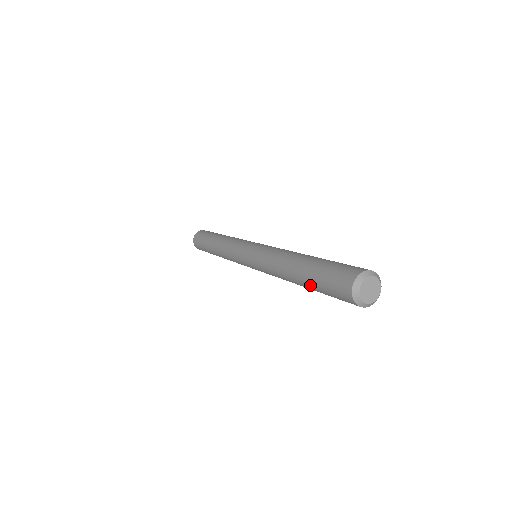
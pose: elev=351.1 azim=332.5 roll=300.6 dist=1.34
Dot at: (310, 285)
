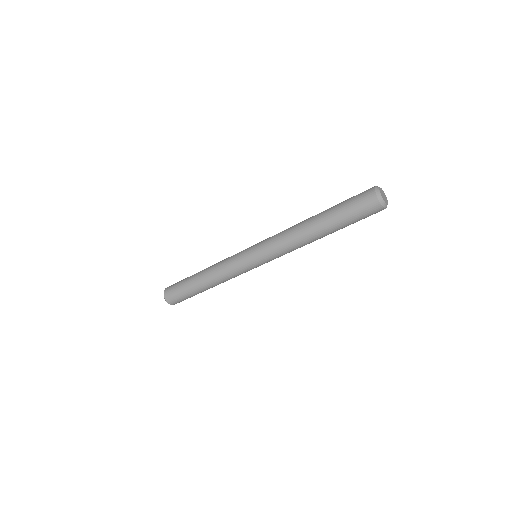
Dot at: (338, 226)
